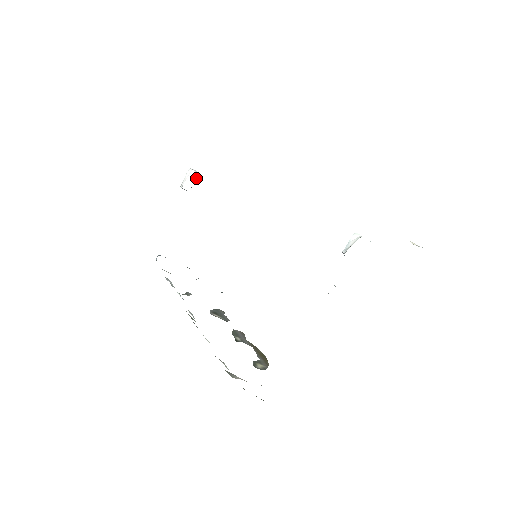
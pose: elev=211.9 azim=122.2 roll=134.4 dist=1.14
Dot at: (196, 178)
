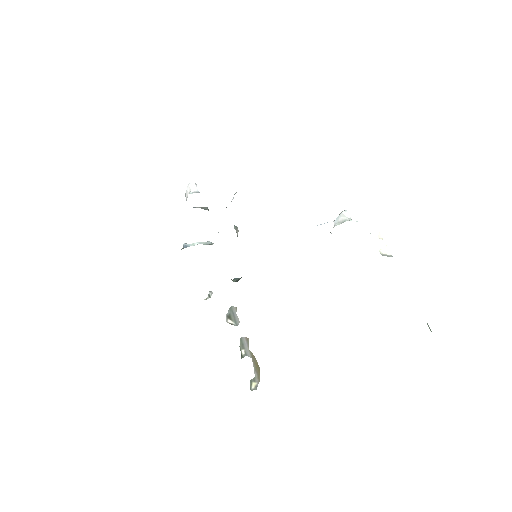
Dot at: (196, 189)
